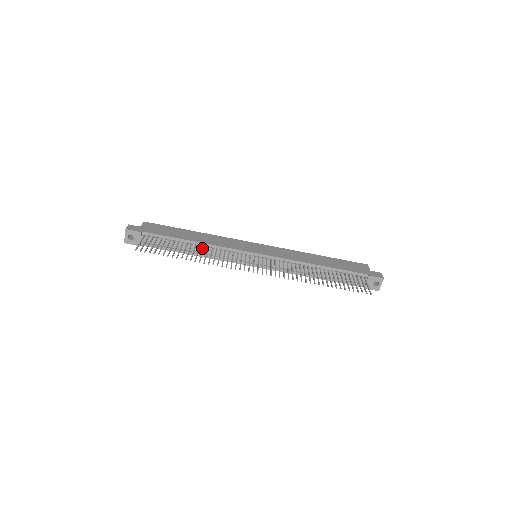
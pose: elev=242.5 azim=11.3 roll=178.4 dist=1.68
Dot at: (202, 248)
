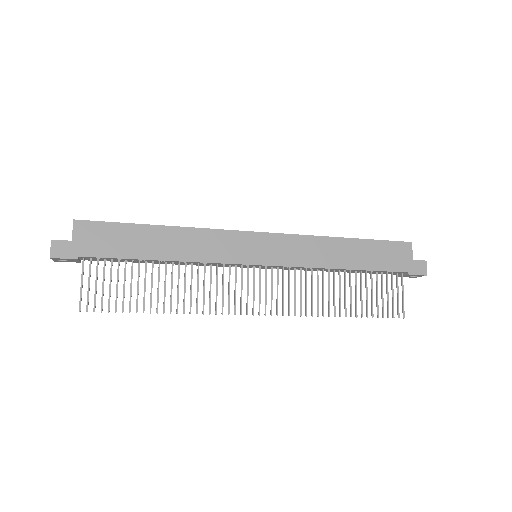
Dot at: (176, 262)
